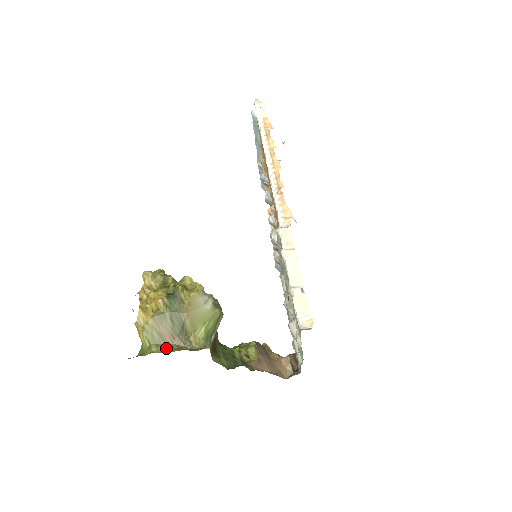
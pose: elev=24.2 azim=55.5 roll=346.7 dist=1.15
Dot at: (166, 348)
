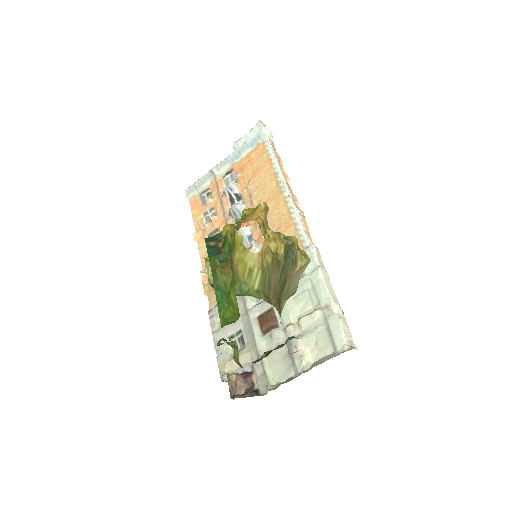
Dot at: (271, 302)
